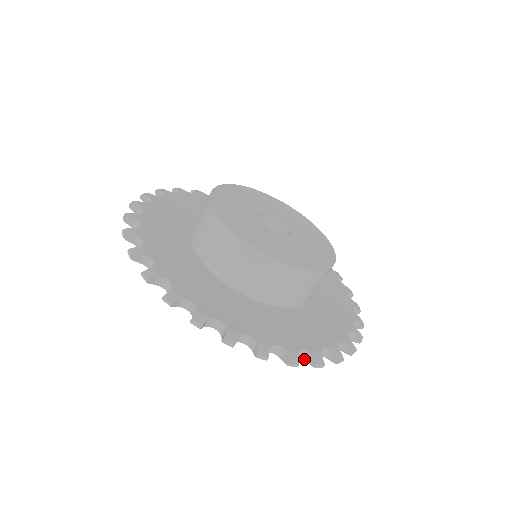
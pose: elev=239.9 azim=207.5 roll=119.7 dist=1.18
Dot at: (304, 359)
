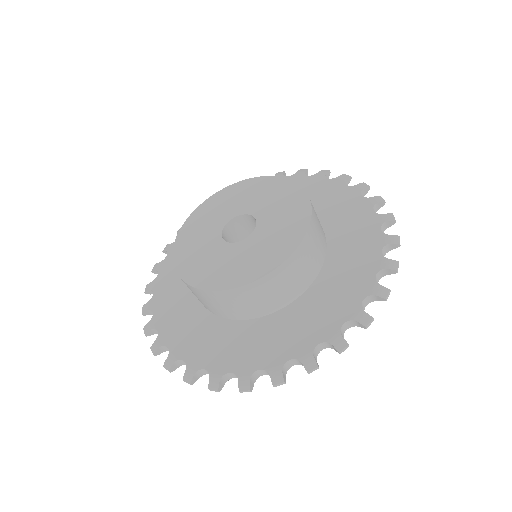
Dot at: occluded
